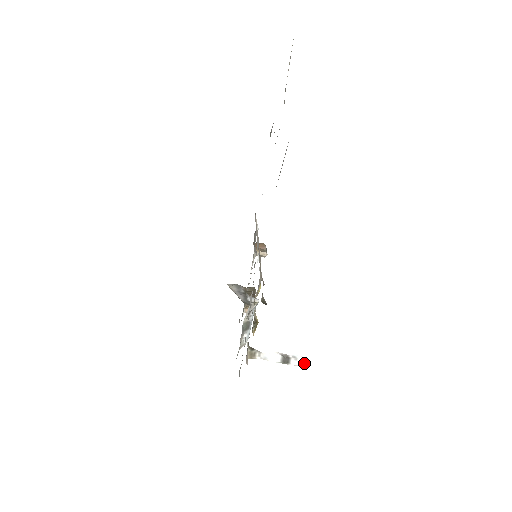
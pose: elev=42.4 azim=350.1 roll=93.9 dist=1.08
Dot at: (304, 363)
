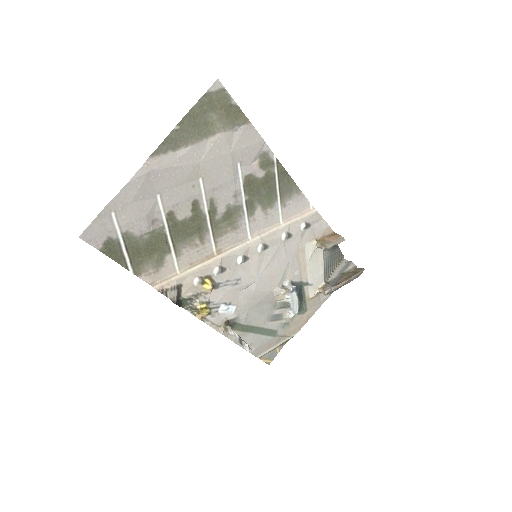
Dot at: (249, 351)
